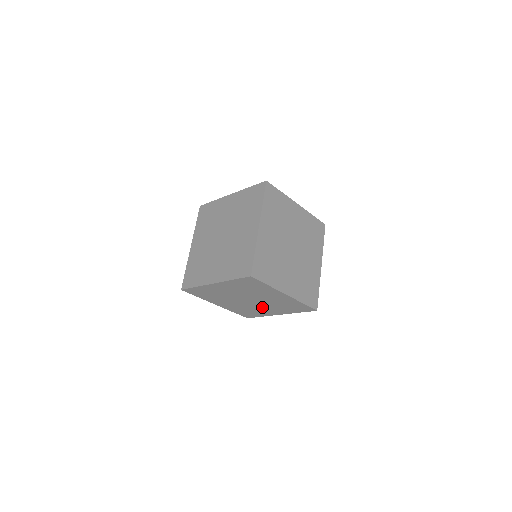
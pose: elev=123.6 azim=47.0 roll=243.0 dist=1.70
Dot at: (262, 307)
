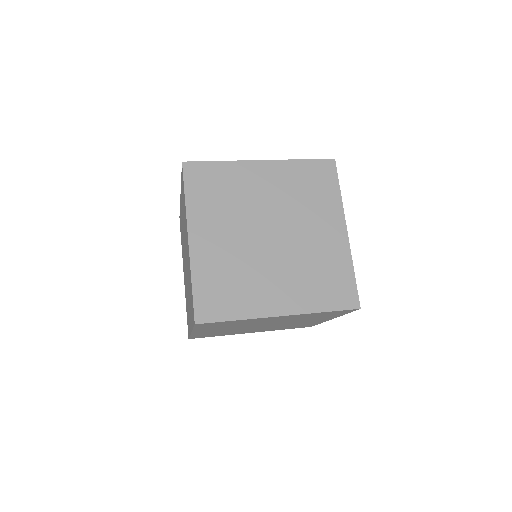
Dot at: (295, 323)
